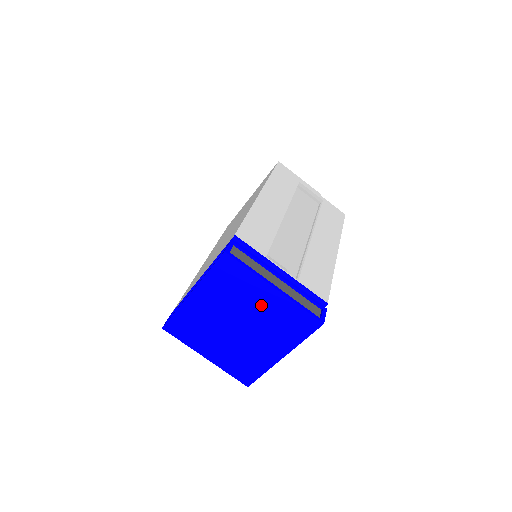
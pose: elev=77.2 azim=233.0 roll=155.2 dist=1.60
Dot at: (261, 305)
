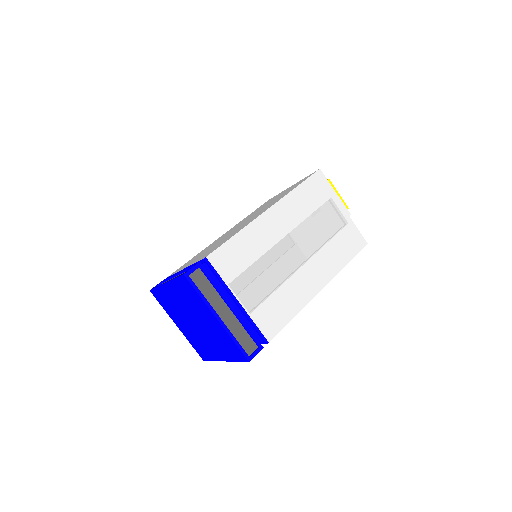
Dot at: (209, 322)
